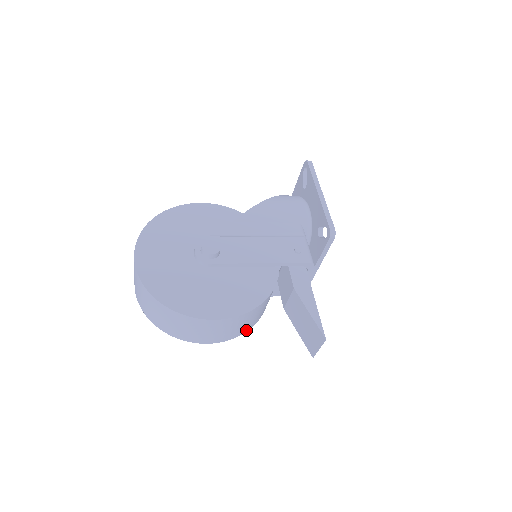
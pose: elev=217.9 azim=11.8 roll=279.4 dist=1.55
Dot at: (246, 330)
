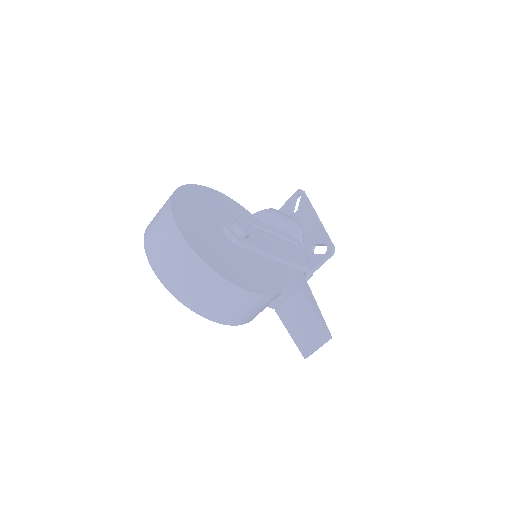
Dot at: (250, 320)
